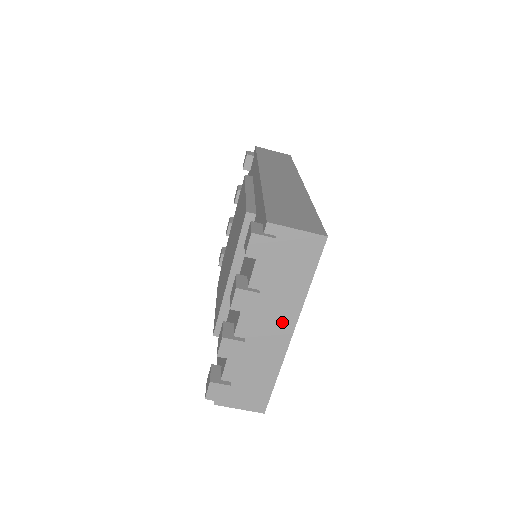
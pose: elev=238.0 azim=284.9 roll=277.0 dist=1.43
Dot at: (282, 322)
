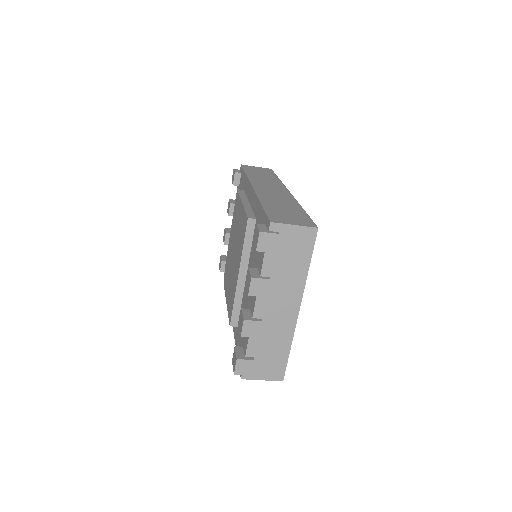
Dot at: (290, 301)
